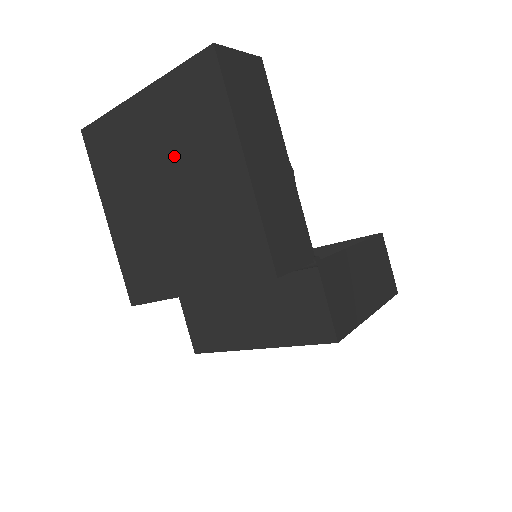
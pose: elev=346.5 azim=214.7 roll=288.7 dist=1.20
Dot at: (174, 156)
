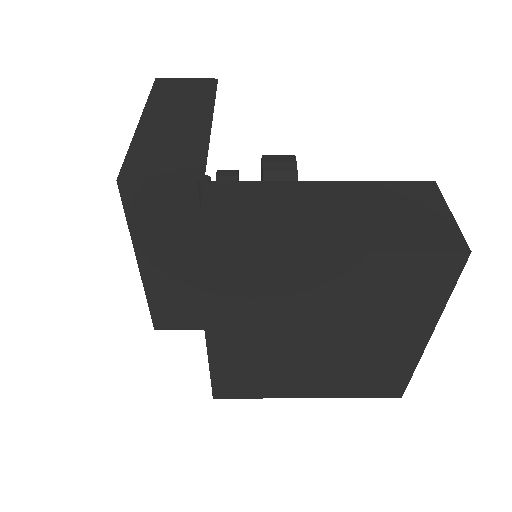
Dot at: occluded
